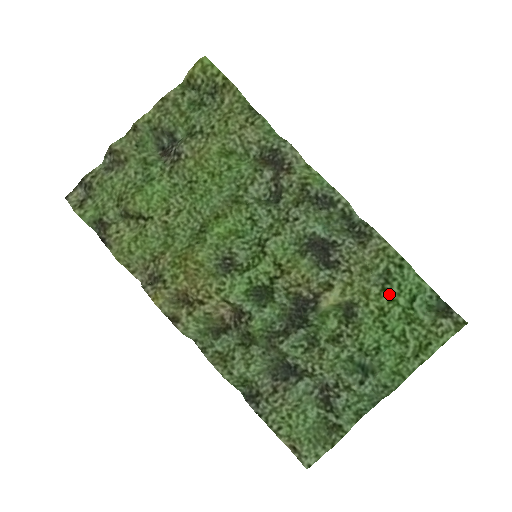
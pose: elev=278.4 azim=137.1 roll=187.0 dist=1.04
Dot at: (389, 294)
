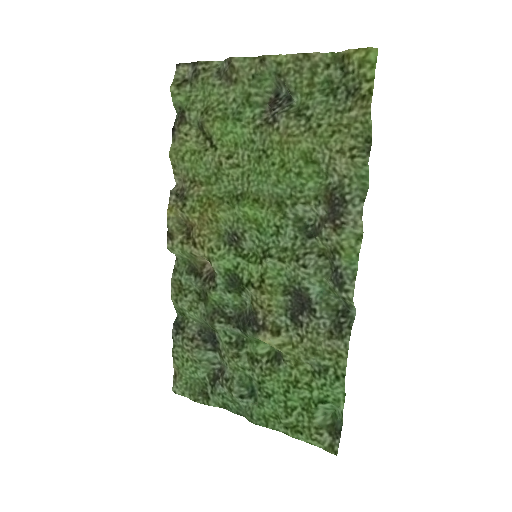
Dot at: (313, 380)
